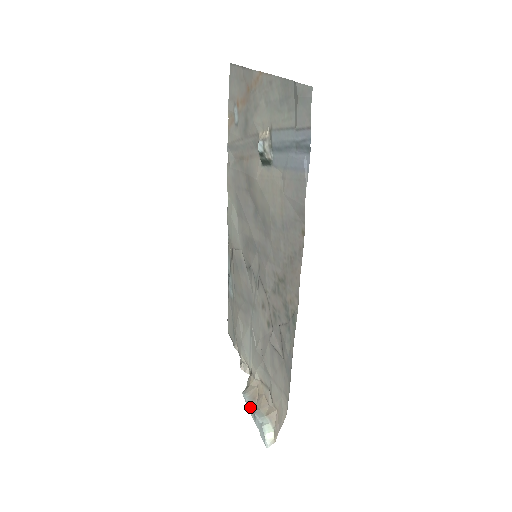
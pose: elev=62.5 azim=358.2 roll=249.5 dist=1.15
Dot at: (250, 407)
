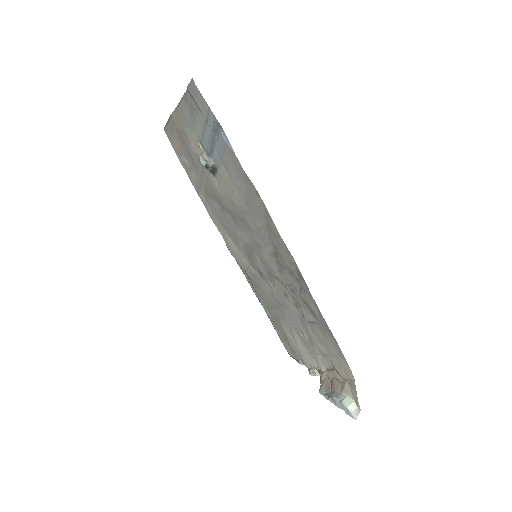
Dot at: (328, 396)
